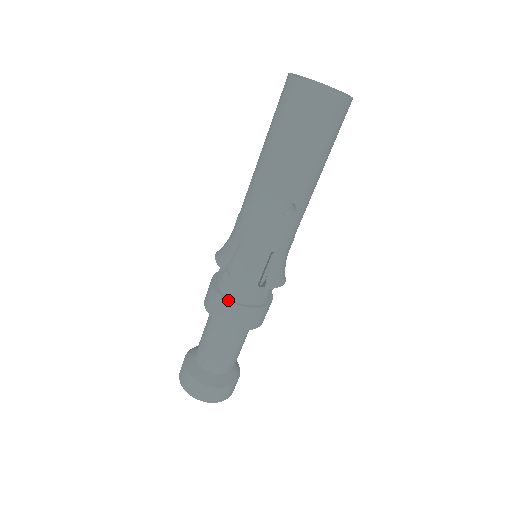
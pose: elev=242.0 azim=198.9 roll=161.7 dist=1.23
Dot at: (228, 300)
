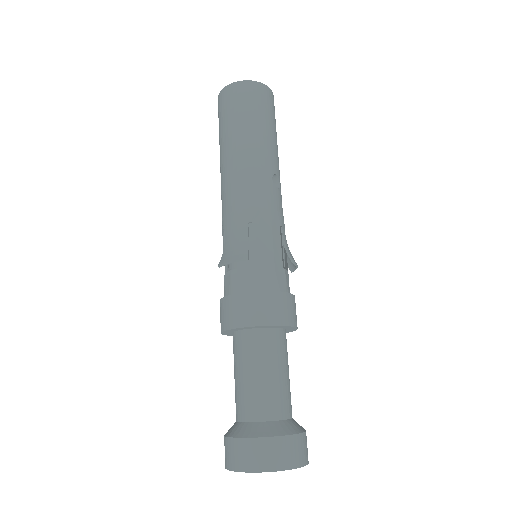
Dot at: (267, 291)
